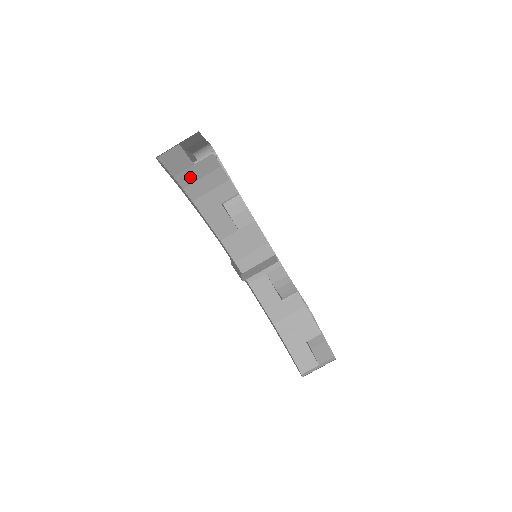
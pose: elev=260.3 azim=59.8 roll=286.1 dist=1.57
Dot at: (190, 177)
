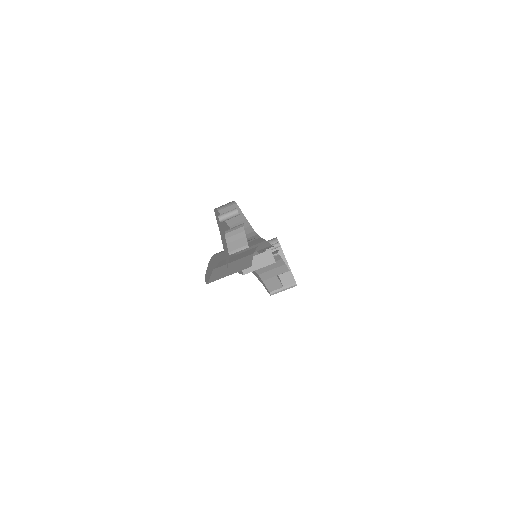
Dot at: occluded
